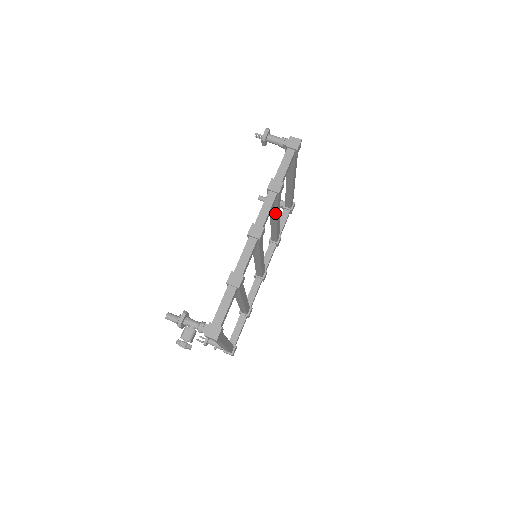
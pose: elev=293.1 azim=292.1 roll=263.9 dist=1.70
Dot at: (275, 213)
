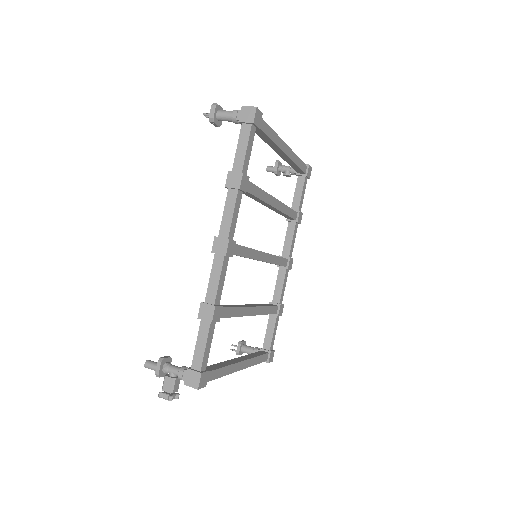
Dot at: (262, 202)
